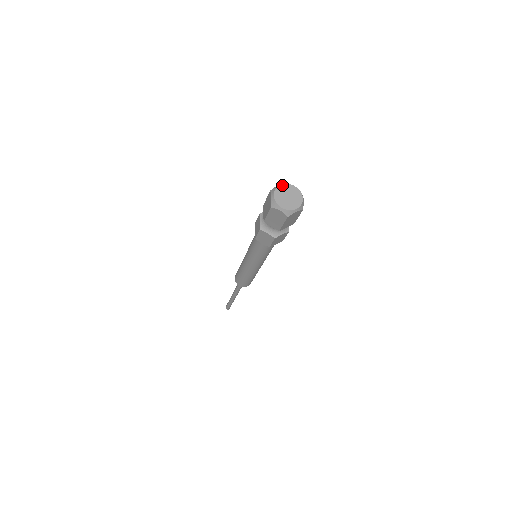
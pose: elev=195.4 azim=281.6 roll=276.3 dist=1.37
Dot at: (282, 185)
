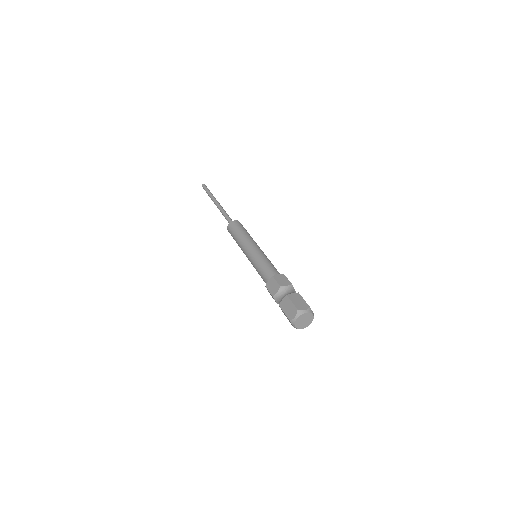
Dot at: (307, 313)
